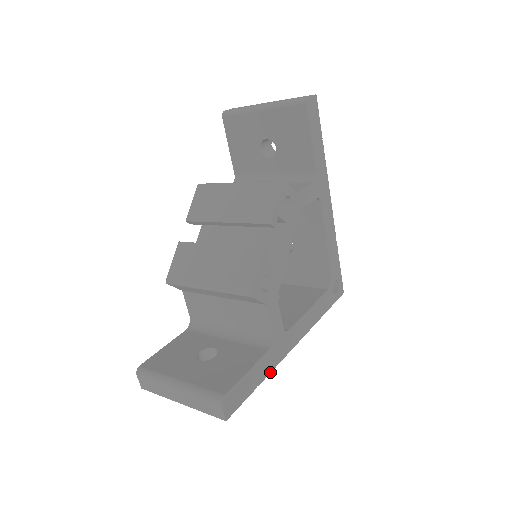
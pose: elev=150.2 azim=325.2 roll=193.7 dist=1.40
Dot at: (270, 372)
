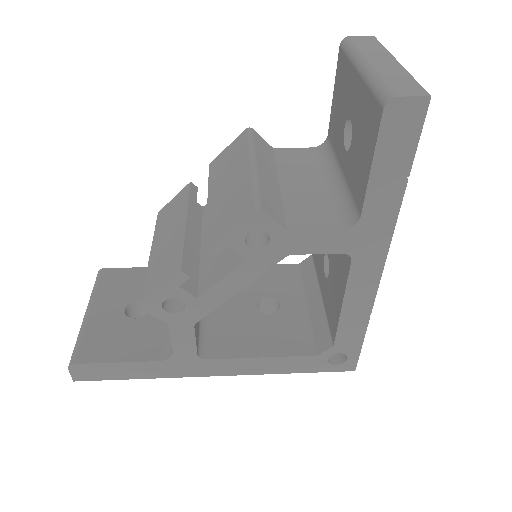
Dot at: (159, 377)
